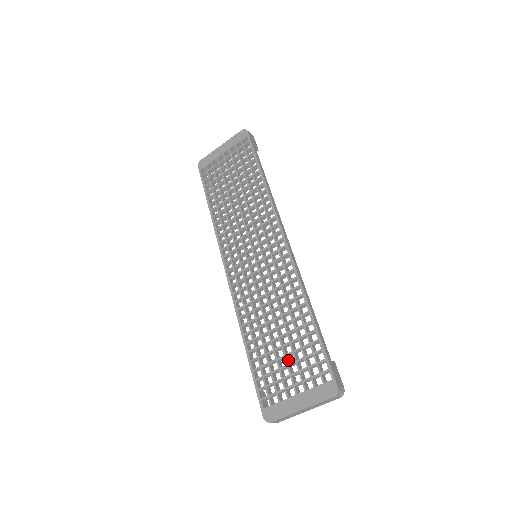
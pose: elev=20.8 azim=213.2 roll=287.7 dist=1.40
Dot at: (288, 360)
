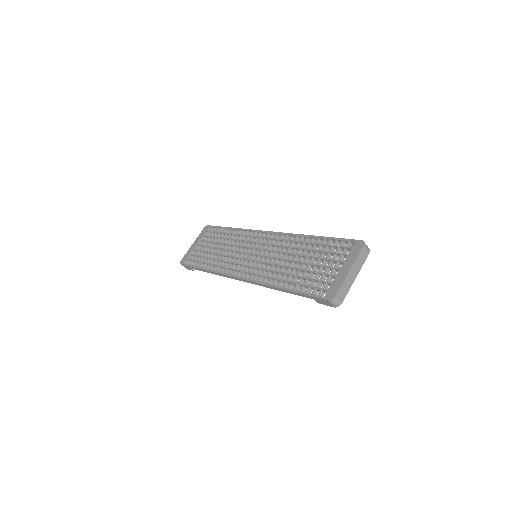
Dot at: (319, 266)
